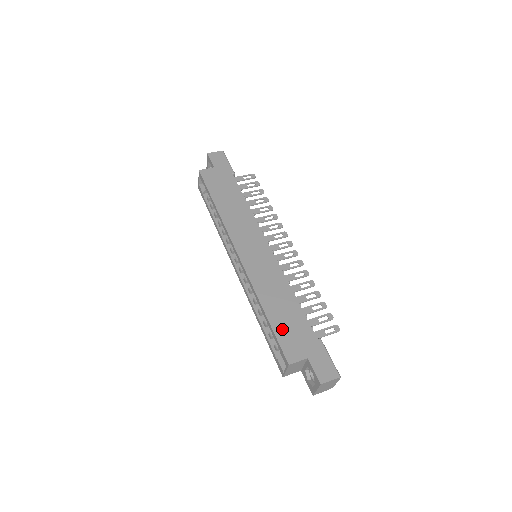
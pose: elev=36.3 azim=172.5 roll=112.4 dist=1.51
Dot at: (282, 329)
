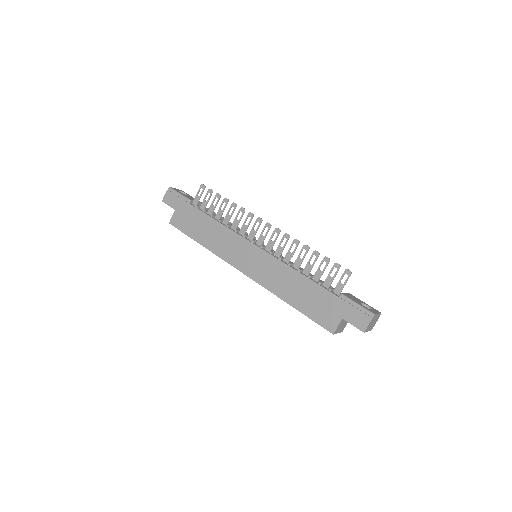
Dot at: (310, 309)
